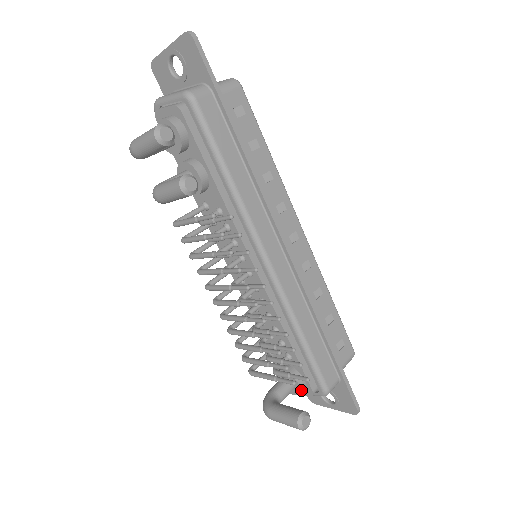
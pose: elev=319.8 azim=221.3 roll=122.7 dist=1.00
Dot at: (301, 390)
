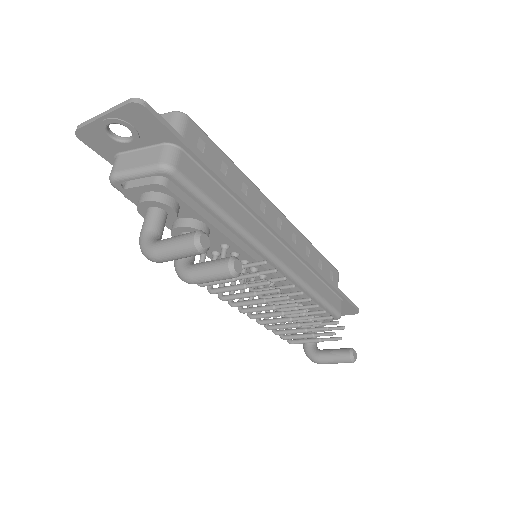
Dot at: occluded
